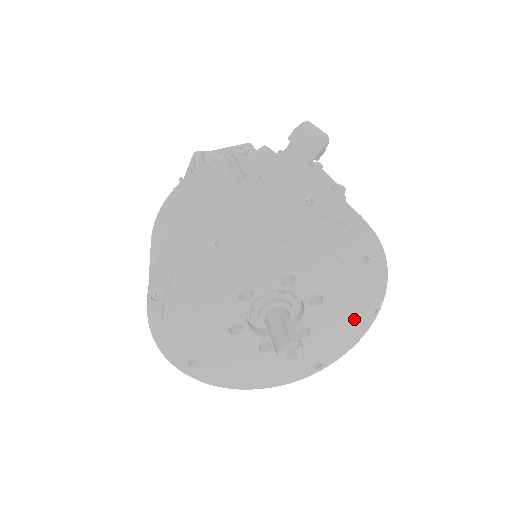
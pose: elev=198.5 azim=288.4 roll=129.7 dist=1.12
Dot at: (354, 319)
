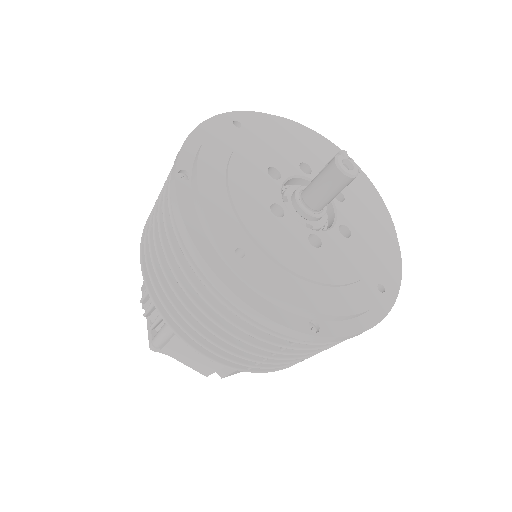
Dot at: (381, 230)
